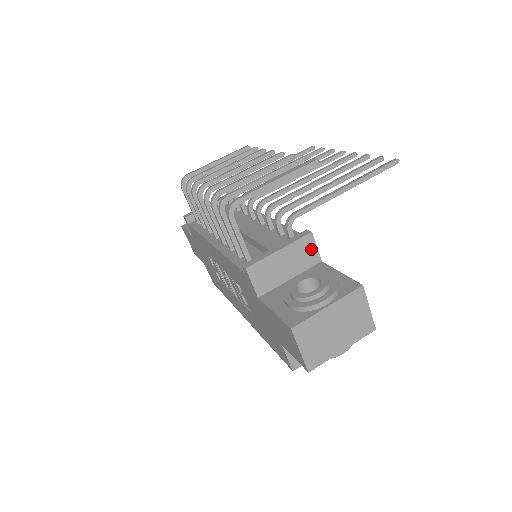
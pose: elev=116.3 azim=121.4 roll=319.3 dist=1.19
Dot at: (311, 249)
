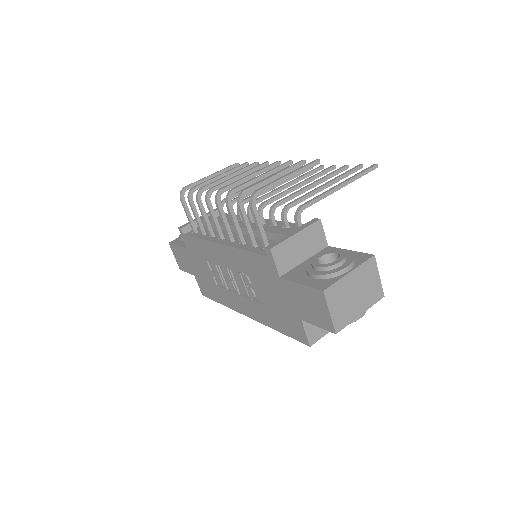
Dot at: (320, 234)
